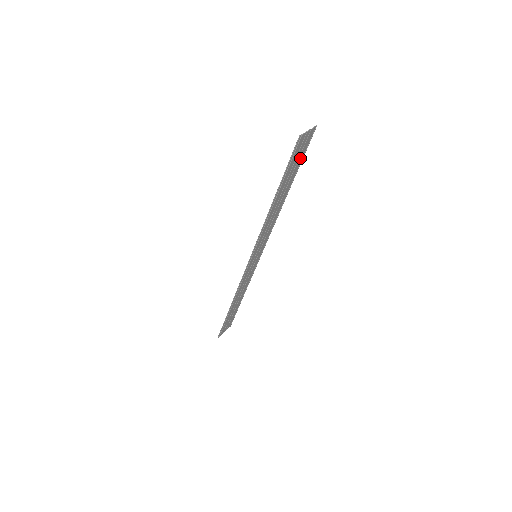
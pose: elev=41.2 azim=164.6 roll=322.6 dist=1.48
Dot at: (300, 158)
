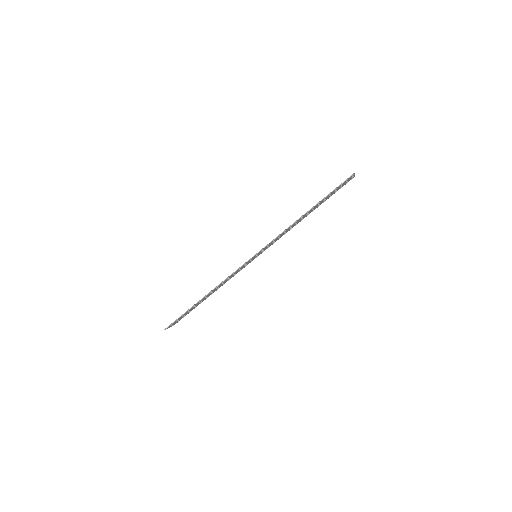
Dot at: (335, 192)
